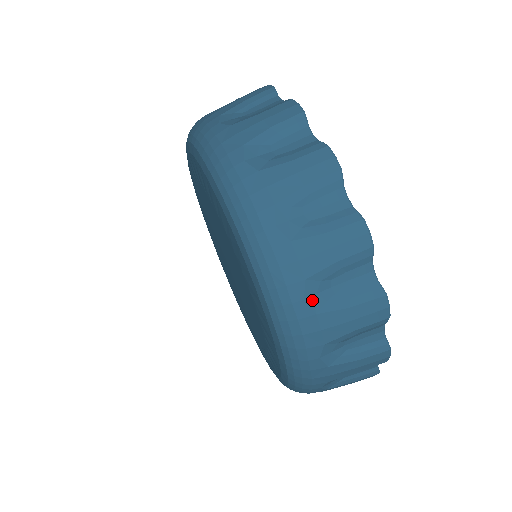
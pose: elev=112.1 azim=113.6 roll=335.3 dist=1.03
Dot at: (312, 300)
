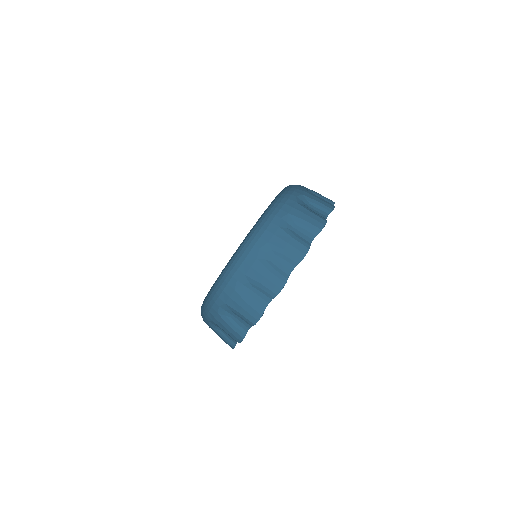
Dot at: (221, 309)
